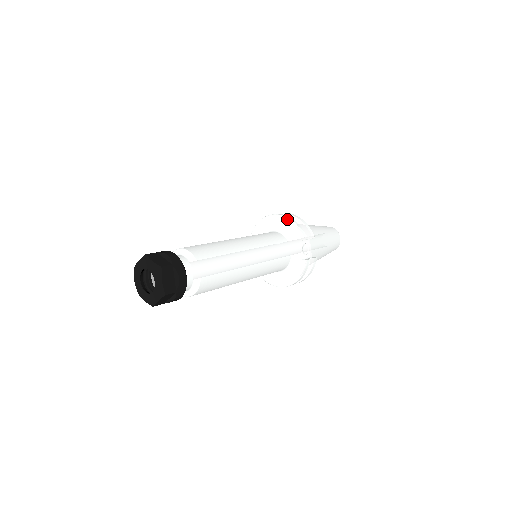
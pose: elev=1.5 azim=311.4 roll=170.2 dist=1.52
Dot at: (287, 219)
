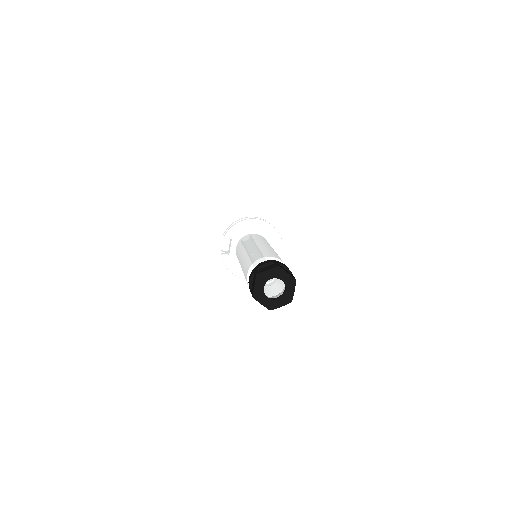
Dot at: (272, 227)
